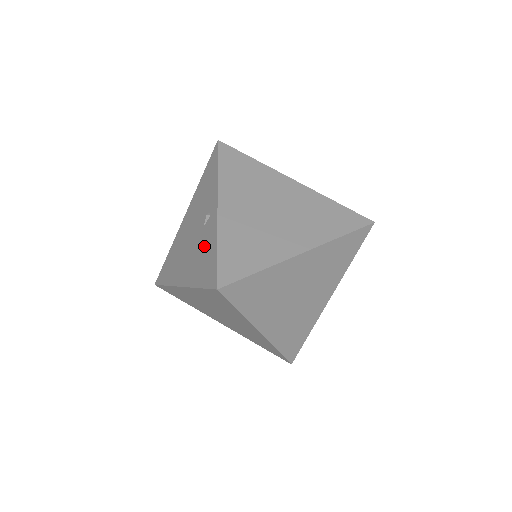
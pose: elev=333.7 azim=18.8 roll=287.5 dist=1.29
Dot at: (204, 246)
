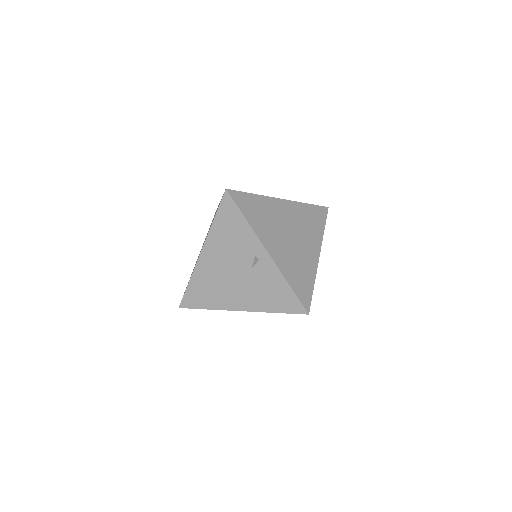
Dot at: (265, 283)
